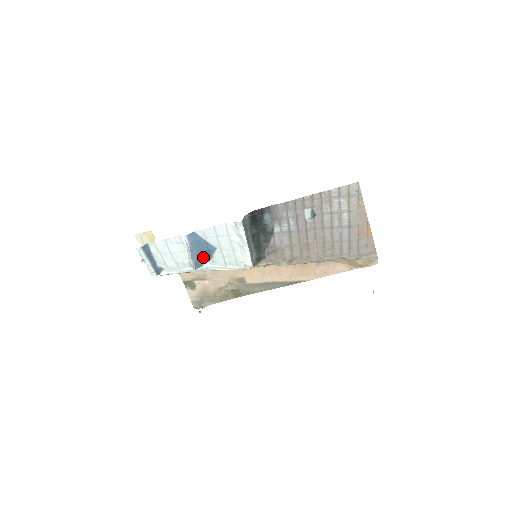
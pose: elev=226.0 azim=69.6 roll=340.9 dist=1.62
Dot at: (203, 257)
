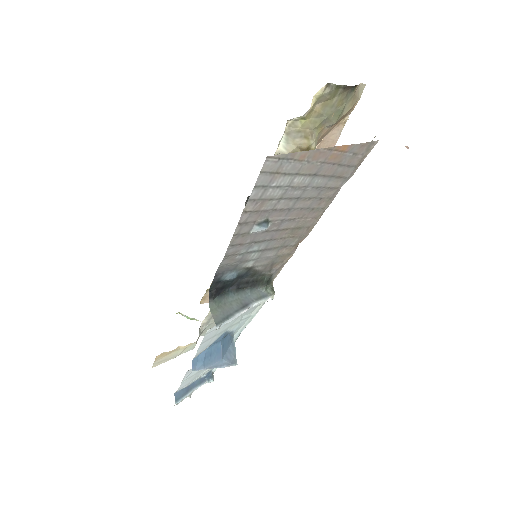
Dot at: (226, 347)
